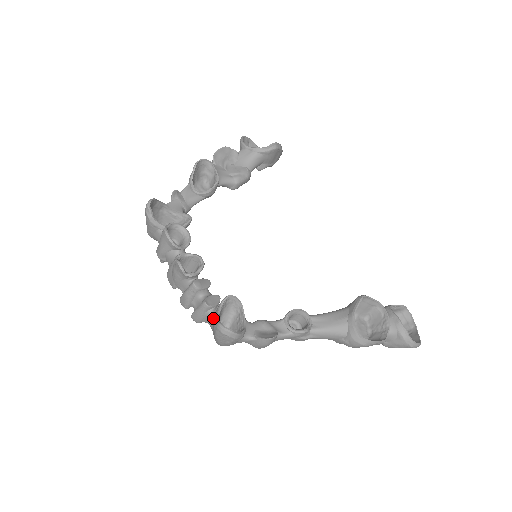
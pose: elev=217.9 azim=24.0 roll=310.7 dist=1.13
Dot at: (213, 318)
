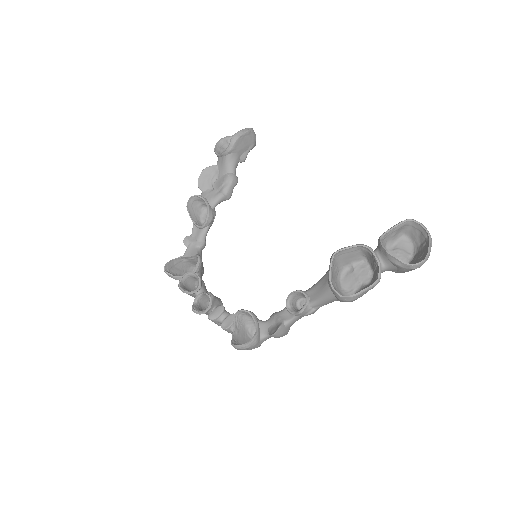
Dot at: (234, 335)
